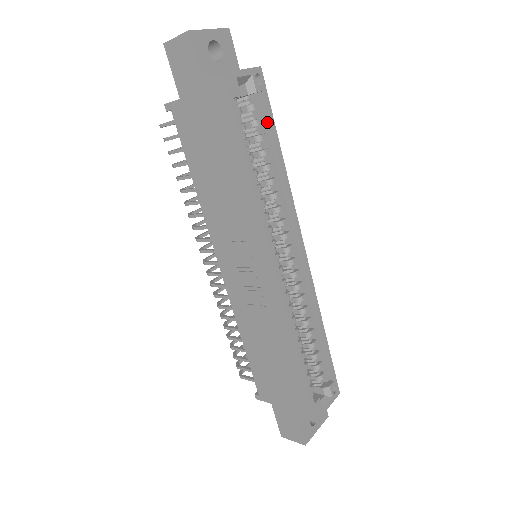
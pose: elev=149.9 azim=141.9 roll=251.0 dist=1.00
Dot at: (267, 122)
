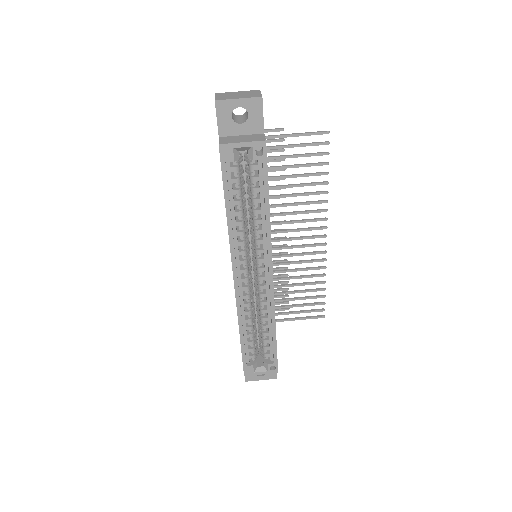
Dot at: (263, 181)
